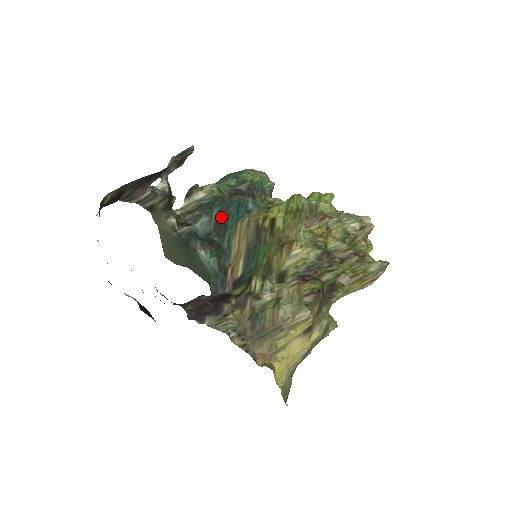
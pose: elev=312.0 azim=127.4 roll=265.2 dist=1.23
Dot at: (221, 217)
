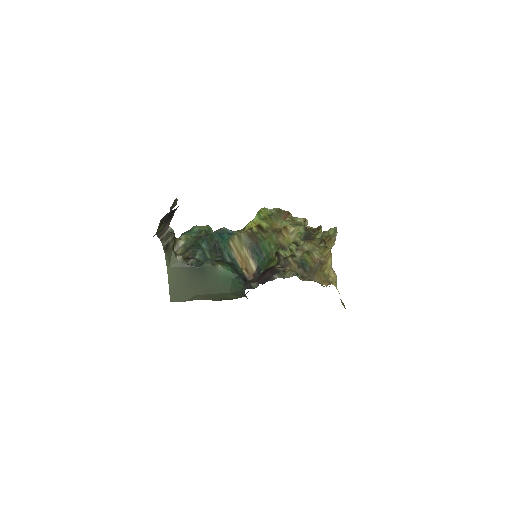
Dot at: (211, 246)
